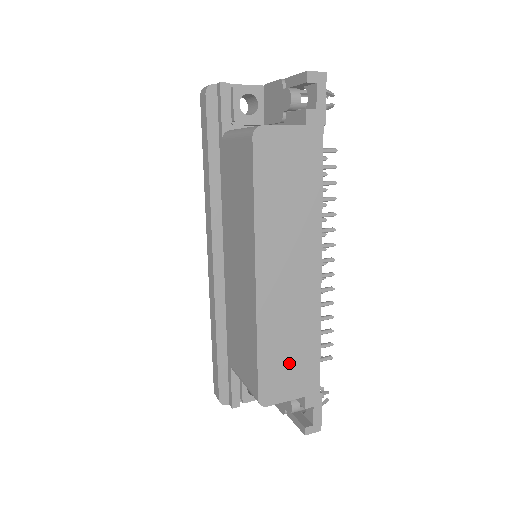
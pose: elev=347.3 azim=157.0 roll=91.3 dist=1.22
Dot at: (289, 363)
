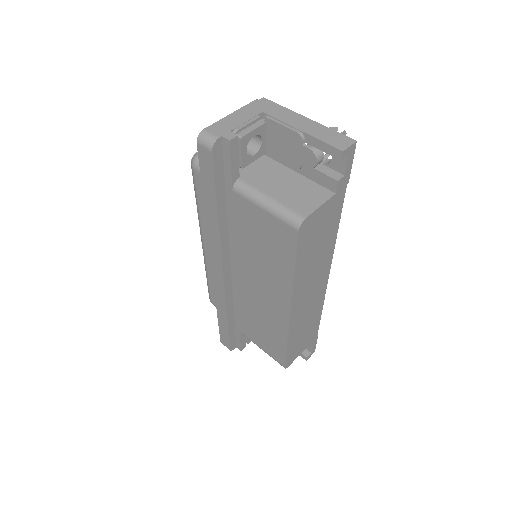
Dot at: (303, 337)
